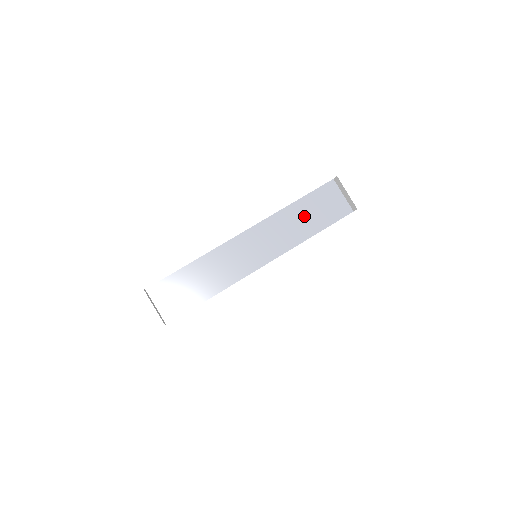
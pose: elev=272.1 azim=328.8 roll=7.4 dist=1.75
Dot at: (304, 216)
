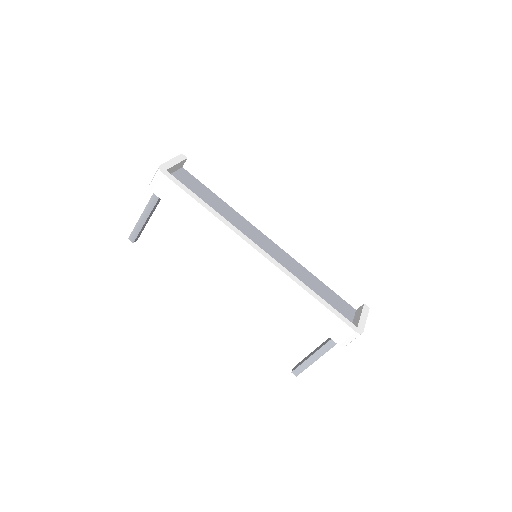
Dot at: (315, 288)
